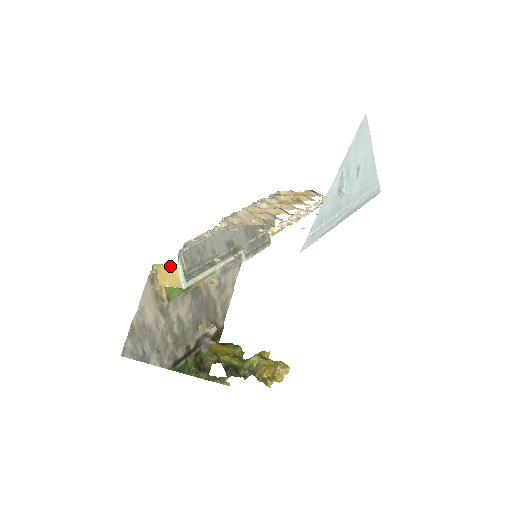
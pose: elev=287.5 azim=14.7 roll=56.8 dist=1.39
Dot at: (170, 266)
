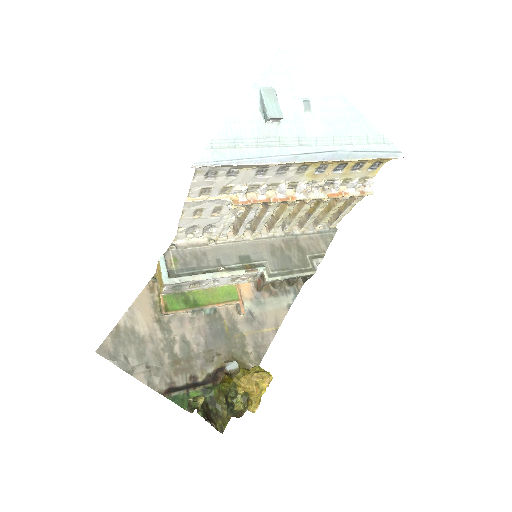
Dot at: (158, 265)
